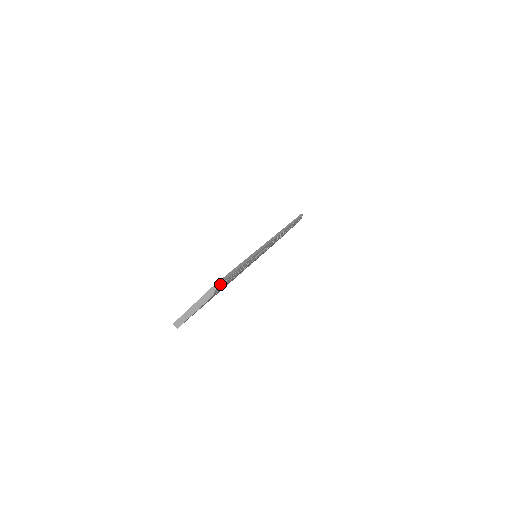
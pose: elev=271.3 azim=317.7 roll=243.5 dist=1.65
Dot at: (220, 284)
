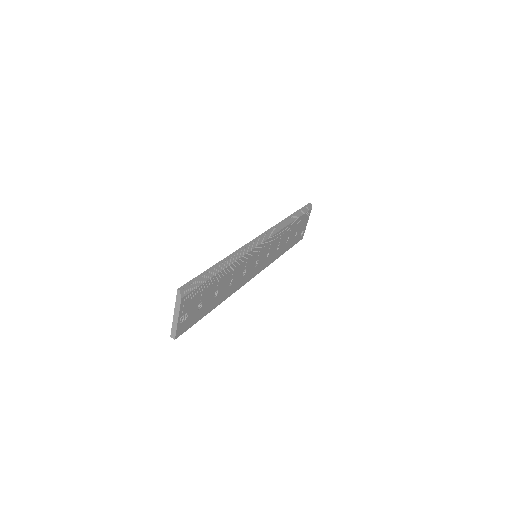
Dot at: (185, 287)
